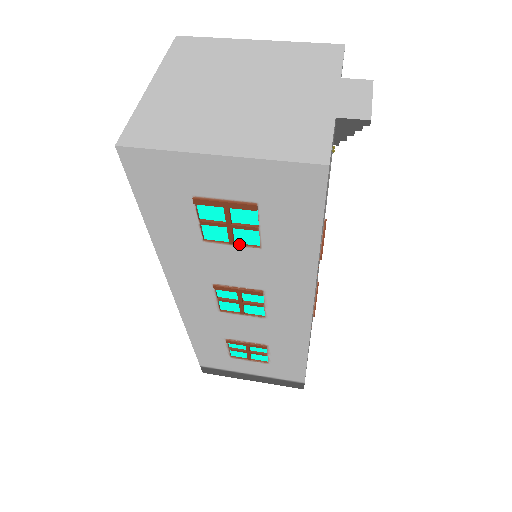
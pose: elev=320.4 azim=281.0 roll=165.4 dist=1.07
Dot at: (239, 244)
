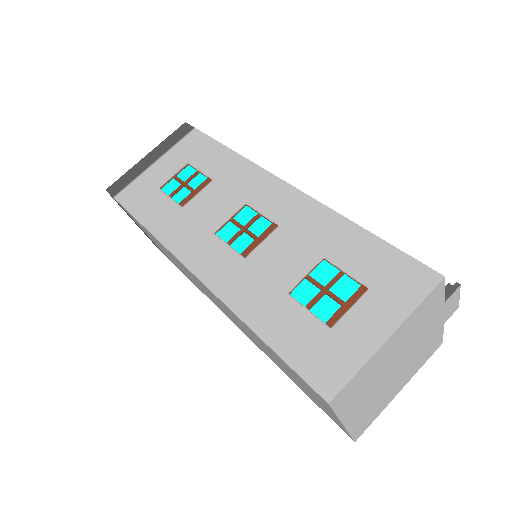
Dot at: occluded
